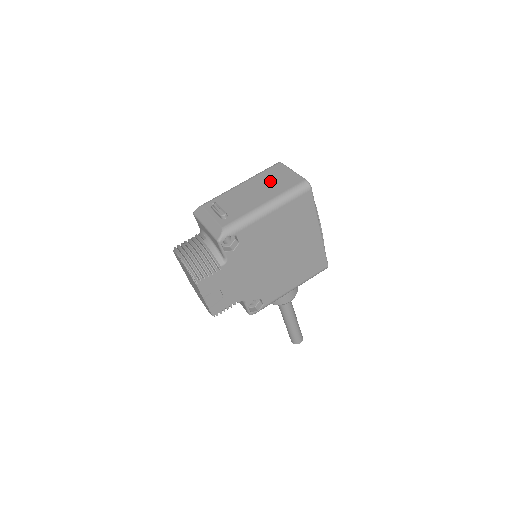
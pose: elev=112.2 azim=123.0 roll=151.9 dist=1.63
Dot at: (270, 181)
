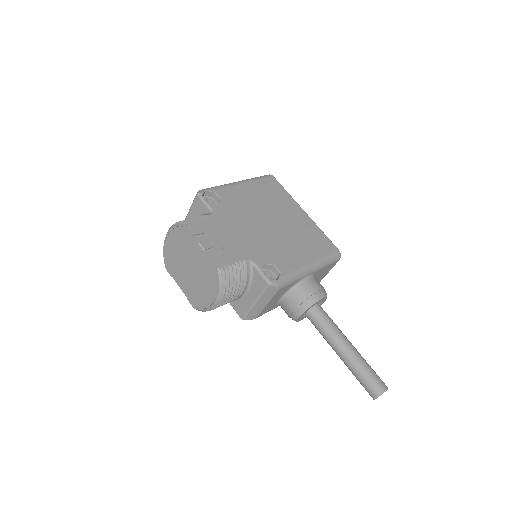
Dot at: occluded
